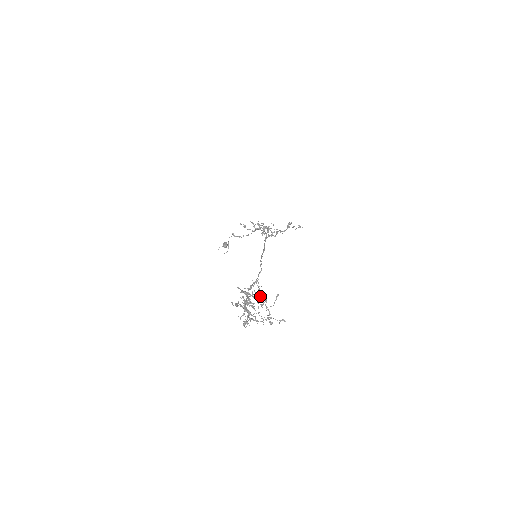
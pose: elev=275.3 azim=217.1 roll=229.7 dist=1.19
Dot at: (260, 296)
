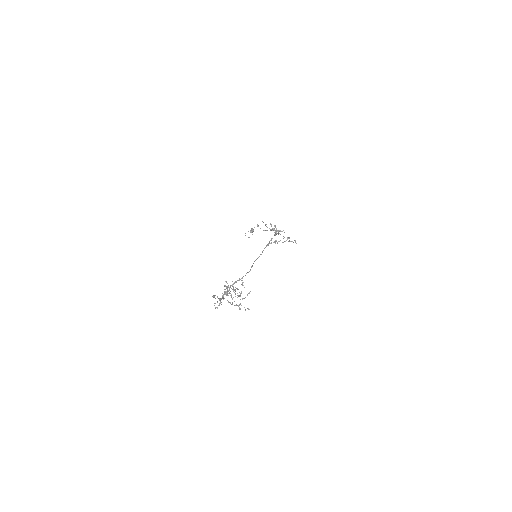
Dot at: occluded
